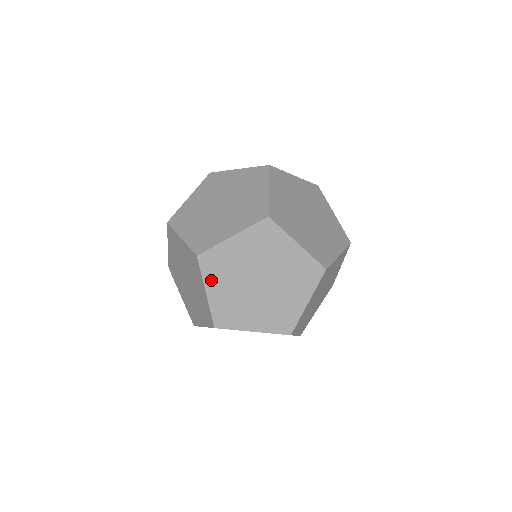
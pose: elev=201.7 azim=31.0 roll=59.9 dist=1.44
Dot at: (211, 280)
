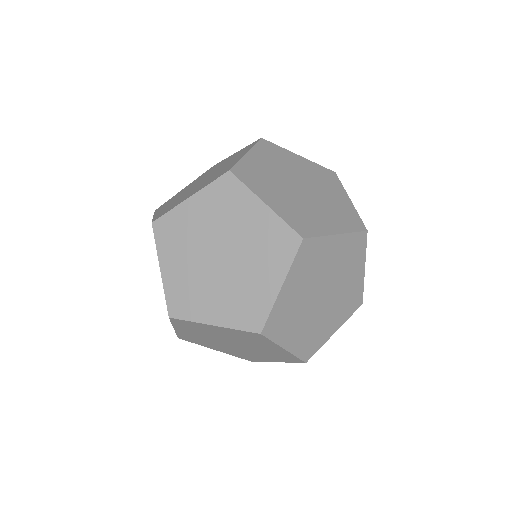
Dot at: (295, 274)
